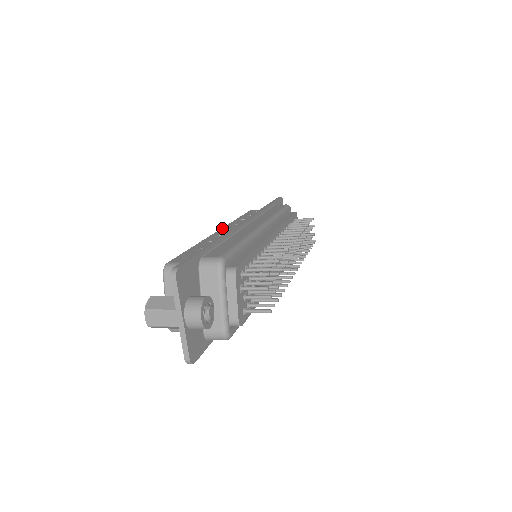
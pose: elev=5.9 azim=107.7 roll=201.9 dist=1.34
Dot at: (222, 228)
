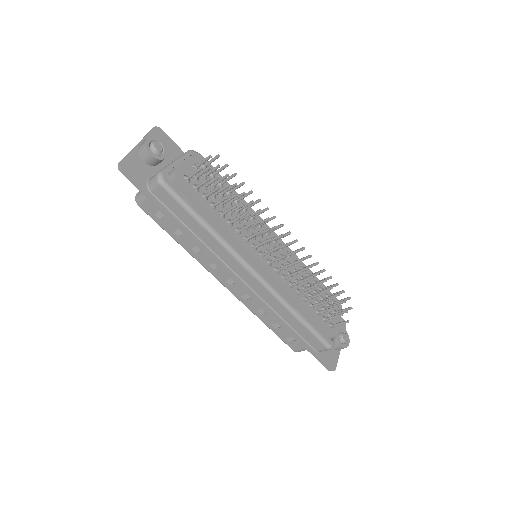
Dot at: occluded
